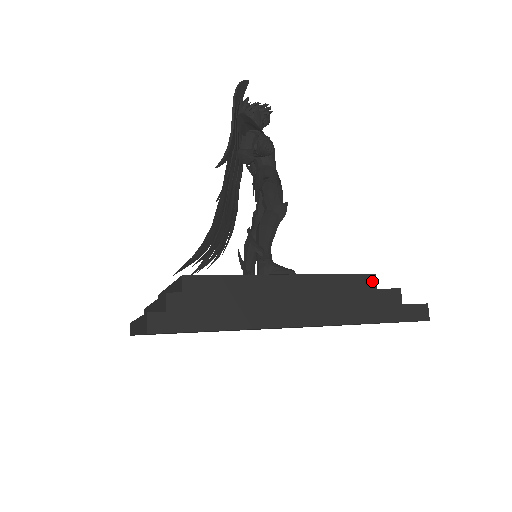
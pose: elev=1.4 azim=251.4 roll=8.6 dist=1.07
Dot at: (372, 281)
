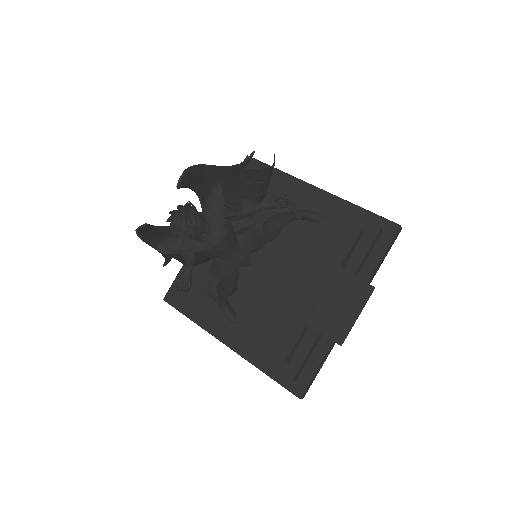
Dot at: (283, 361)
